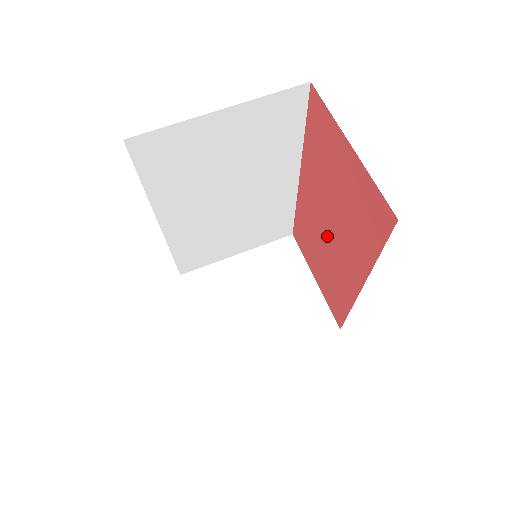
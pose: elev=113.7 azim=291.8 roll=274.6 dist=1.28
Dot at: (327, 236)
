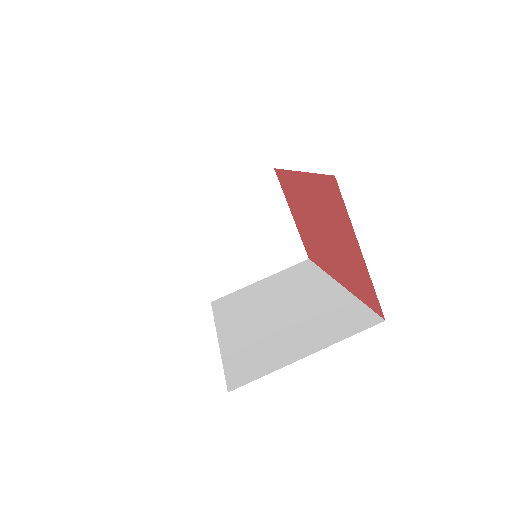
Dot at: (315, 228)
